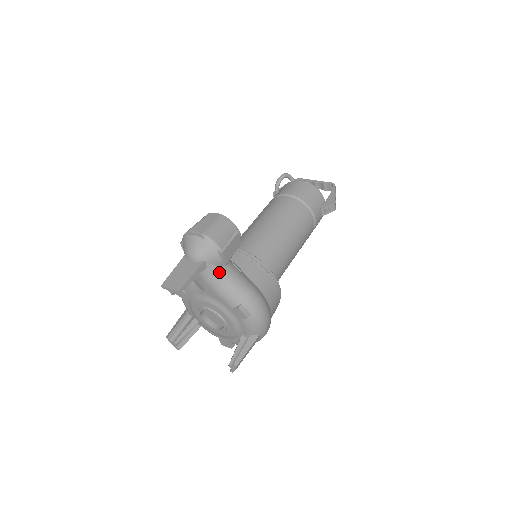
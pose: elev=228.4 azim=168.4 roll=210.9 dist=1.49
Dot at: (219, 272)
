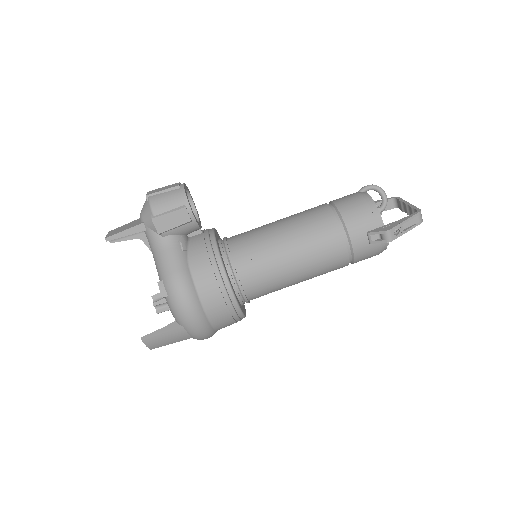
Dot at: (155, 240)
